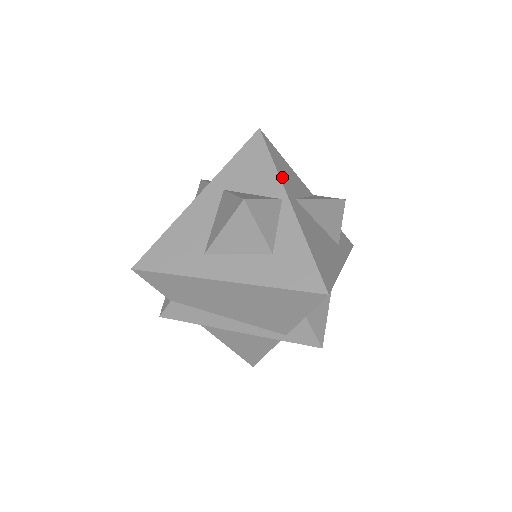
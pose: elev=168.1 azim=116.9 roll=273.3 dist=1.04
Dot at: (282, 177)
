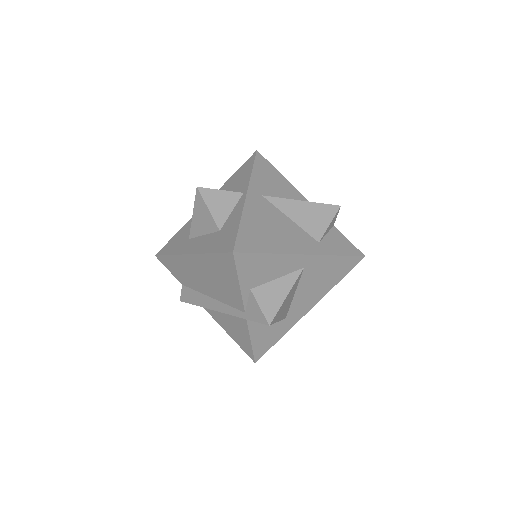
Dot at: (255, 180)
